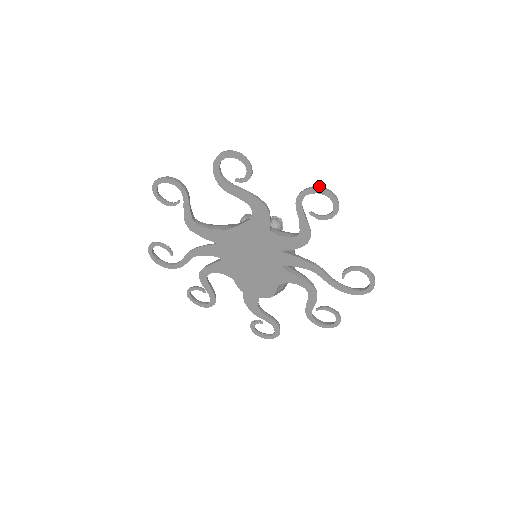
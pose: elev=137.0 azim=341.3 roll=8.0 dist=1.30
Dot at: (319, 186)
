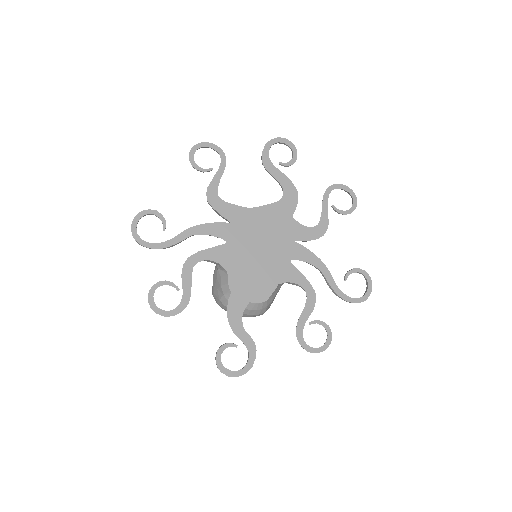
Dot at: (343, 187)
